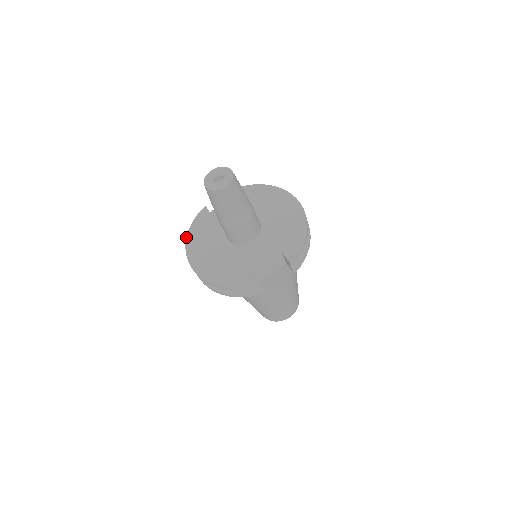
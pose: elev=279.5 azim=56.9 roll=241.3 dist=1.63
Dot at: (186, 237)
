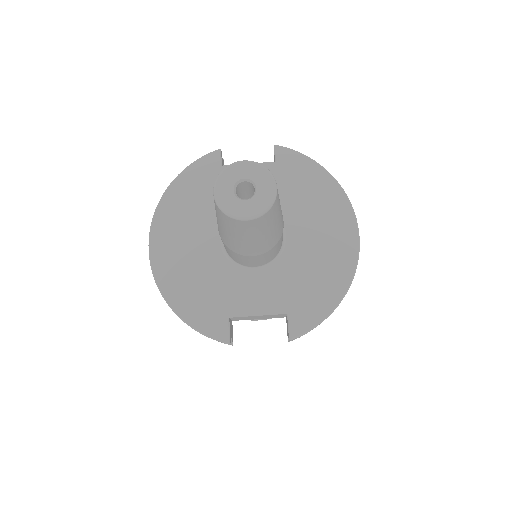
Dot at: occluded
